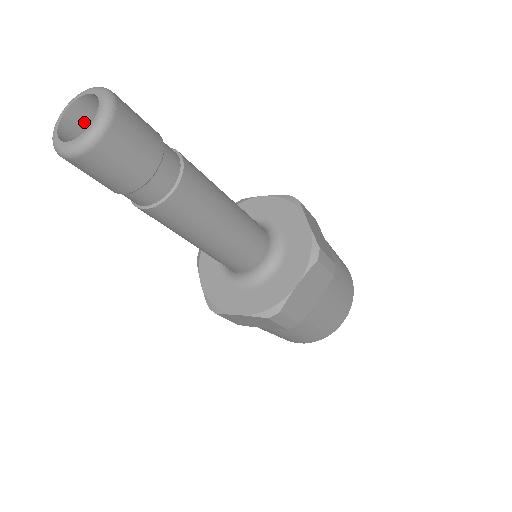
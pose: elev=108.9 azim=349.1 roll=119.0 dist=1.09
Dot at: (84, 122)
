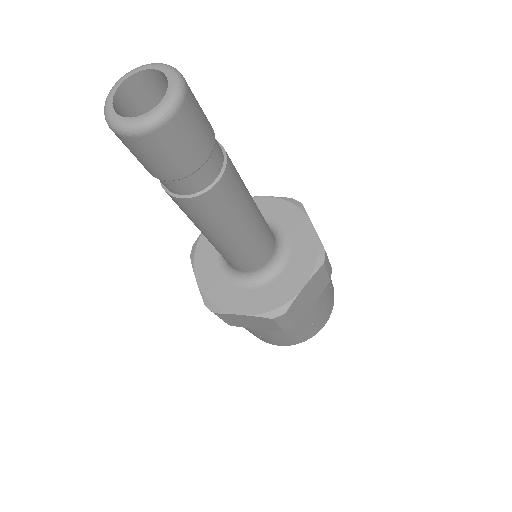
Dot at: occluded
